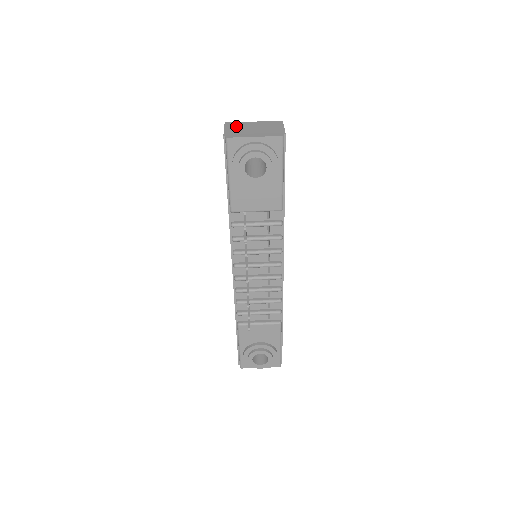
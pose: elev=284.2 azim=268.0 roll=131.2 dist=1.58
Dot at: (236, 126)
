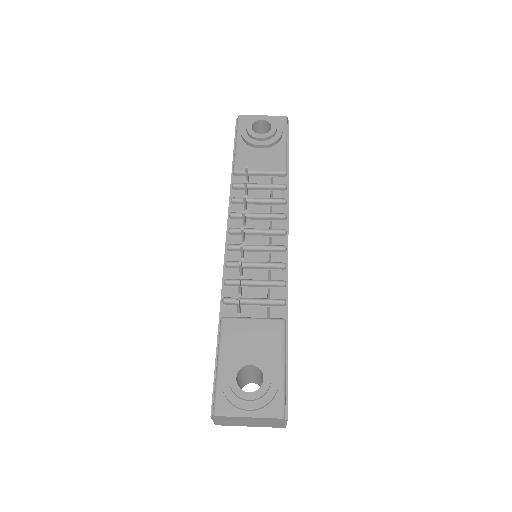
Dot at: occluded
